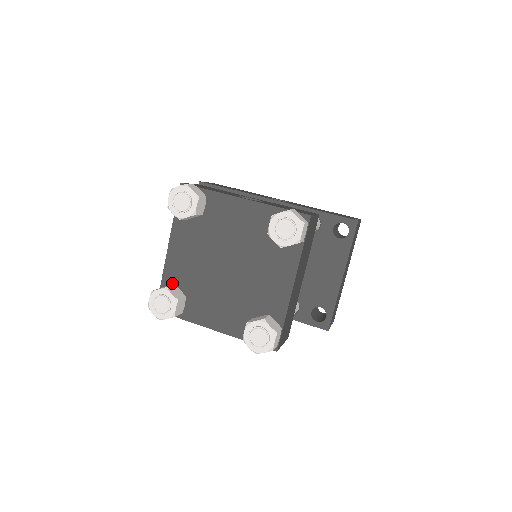
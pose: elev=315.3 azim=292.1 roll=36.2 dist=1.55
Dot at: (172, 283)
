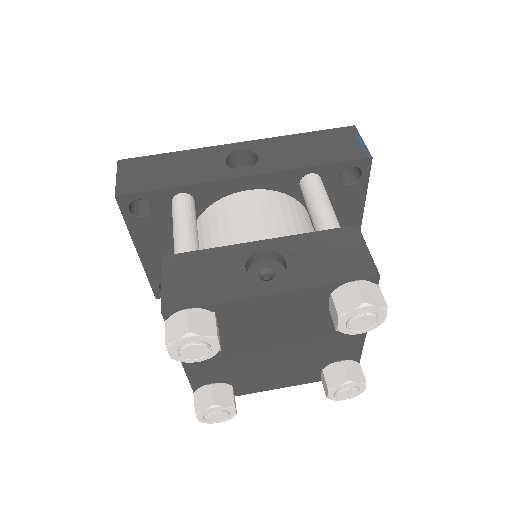
Dot at: (207, 383)
